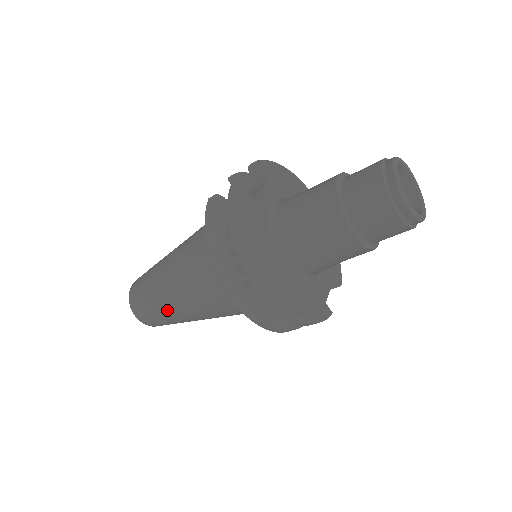
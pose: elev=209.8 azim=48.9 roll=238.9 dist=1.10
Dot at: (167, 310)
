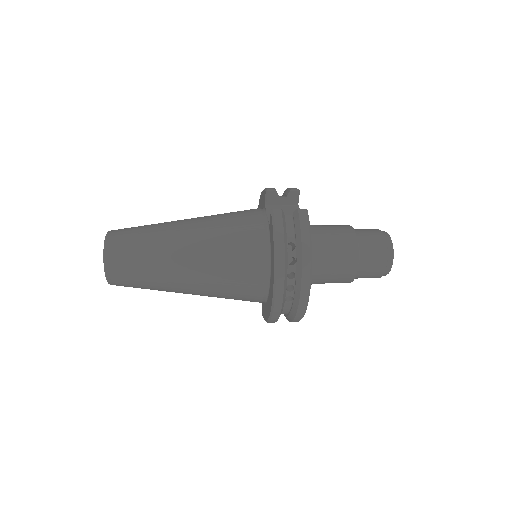
Dot at: (162, 279)
